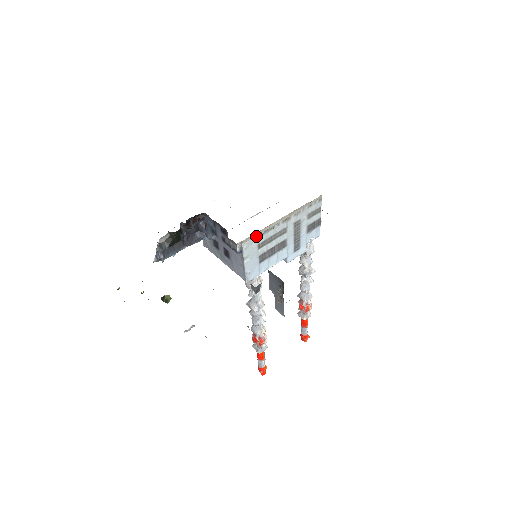
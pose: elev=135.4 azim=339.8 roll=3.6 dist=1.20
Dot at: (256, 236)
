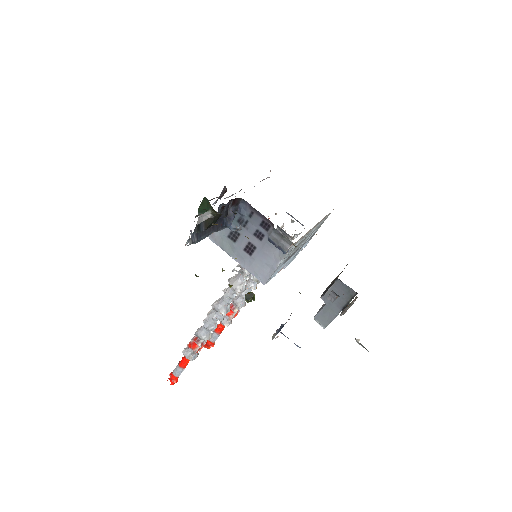
Dot at: (301, 238)
